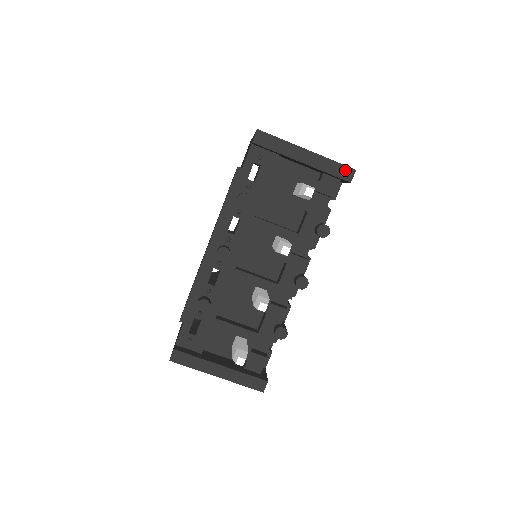
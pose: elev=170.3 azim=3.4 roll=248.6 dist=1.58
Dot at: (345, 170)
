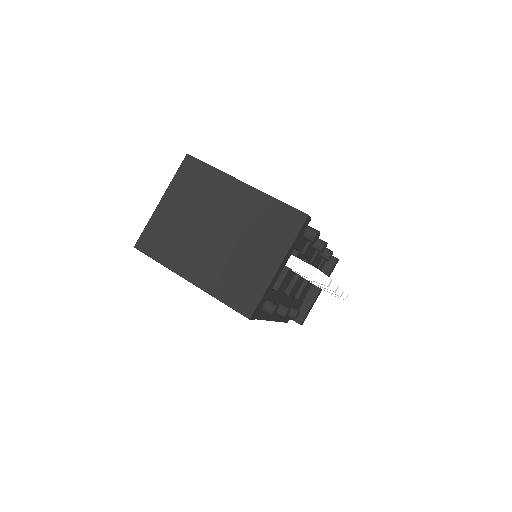
Dot at: (304, 226)
